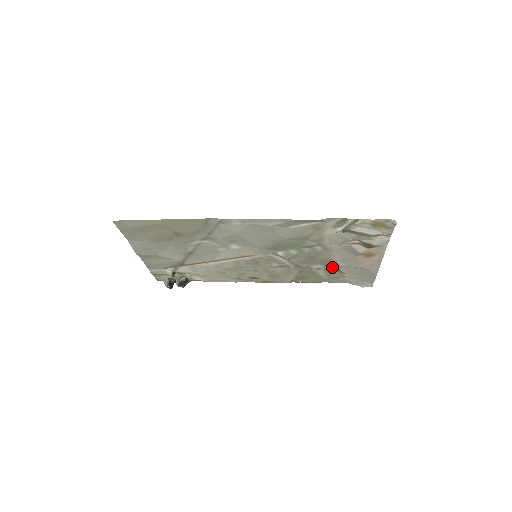
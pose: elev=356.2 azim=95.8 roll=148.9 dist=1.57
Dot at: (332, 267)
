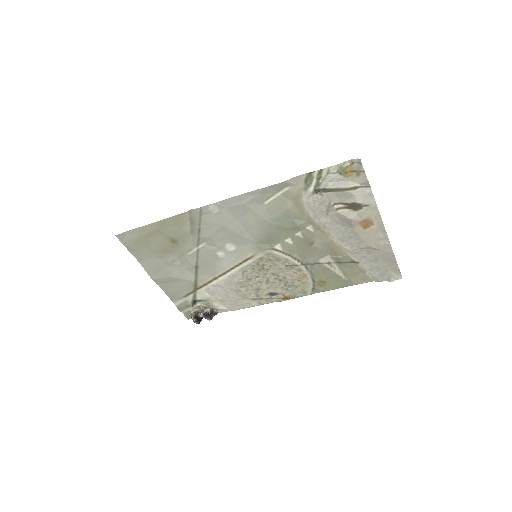
Dot at: (341, 256)
